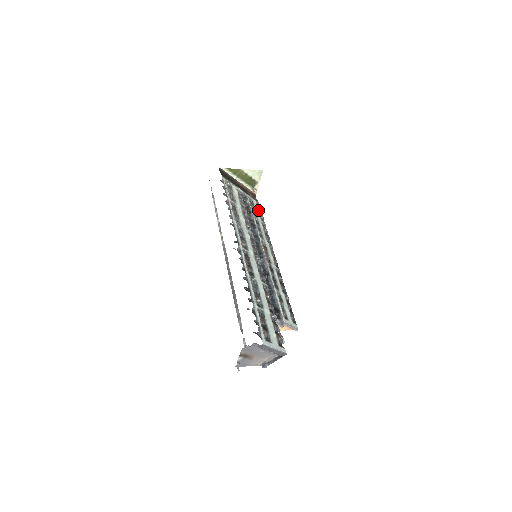
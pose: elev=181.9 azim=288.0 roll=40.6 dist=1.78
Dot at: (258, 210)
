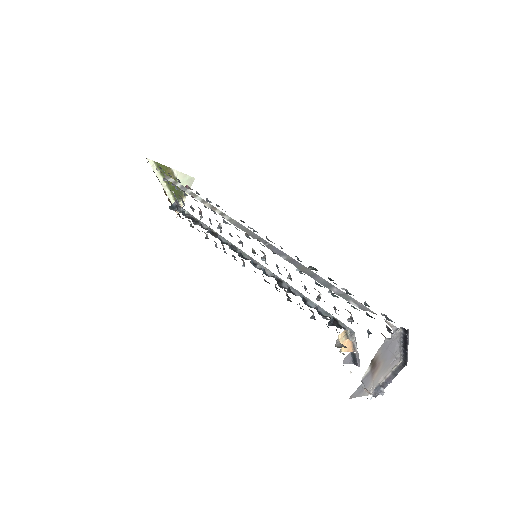
Dot at: occluded
